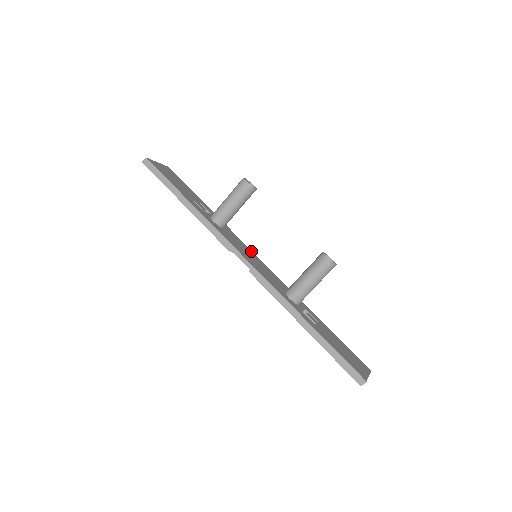
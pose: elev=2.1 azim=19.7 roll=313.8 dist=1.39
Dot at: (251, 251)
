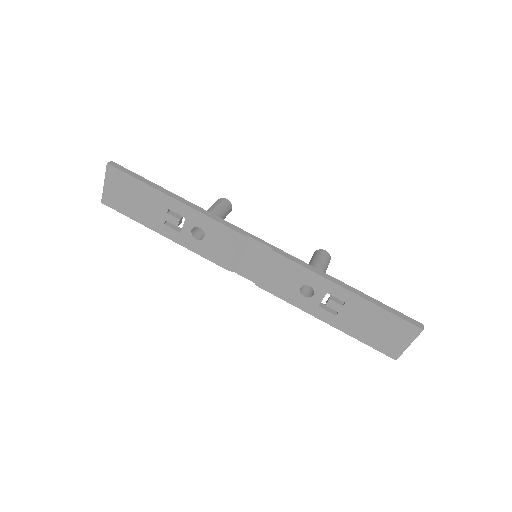
Dot at: (236, 266)
